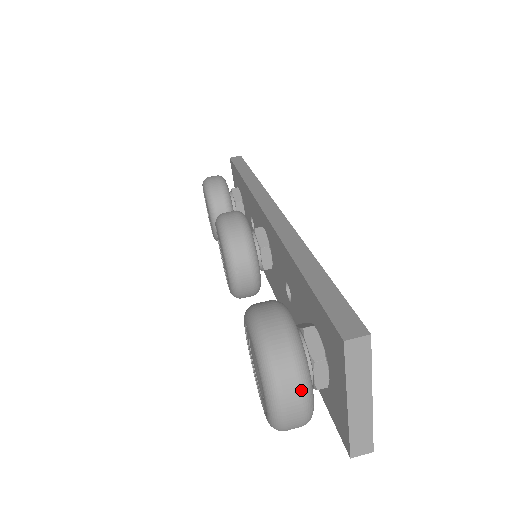
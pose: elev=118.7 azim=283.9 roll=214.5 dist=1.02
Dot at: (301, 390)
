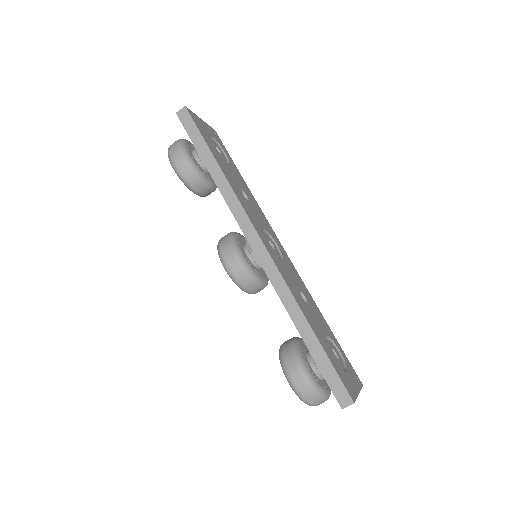
Dot at: (324, 401)
